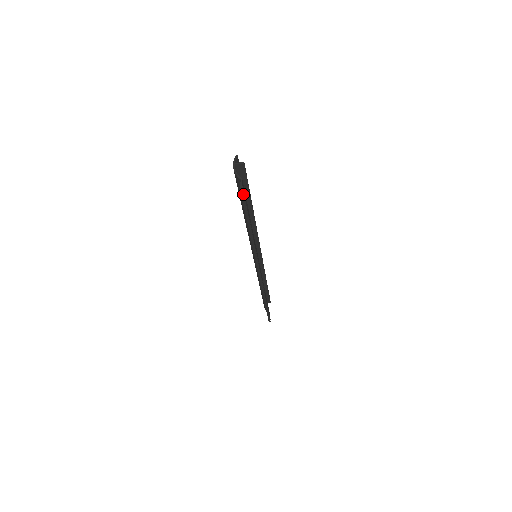
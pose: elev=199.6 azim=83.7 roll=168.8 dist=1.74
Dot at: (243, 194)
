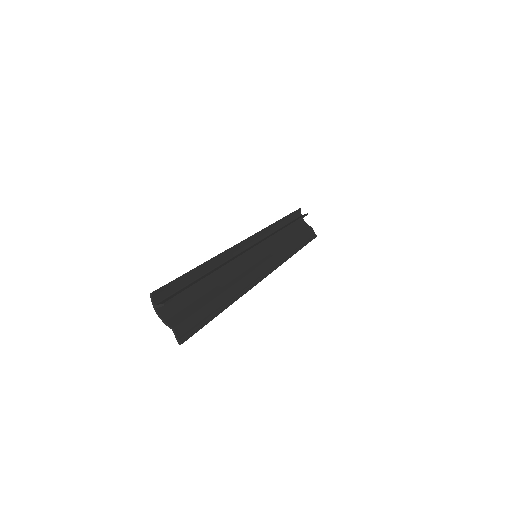
Dot at: (185, 340)
